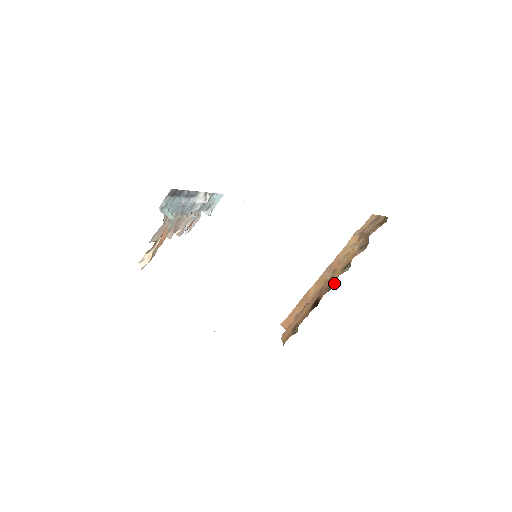
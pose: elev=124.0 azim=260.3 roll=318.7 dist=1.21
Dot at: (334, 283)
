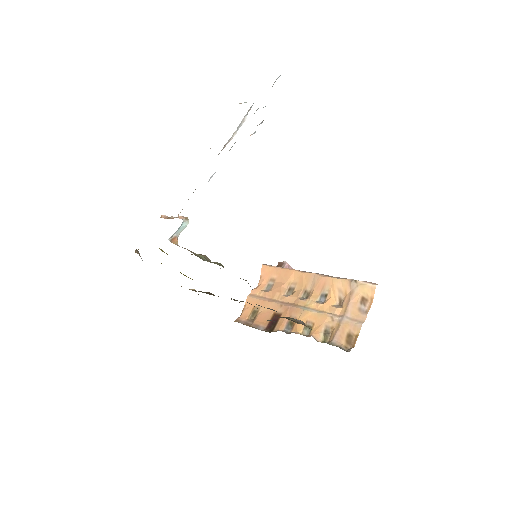
Dot at: (293, 327)
